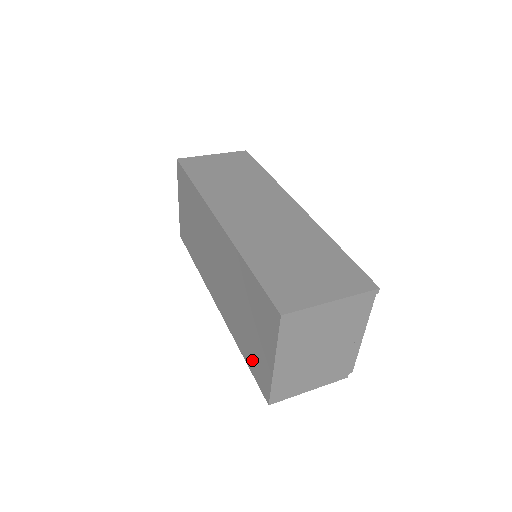
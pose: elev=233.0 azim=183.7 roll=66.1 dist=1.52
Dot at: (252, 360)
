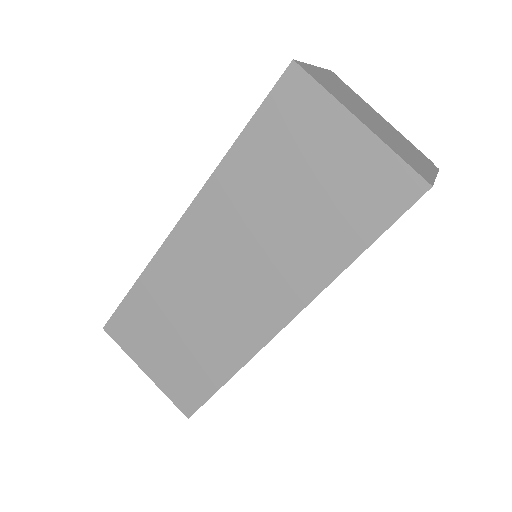
Dot at: (363, 213)
